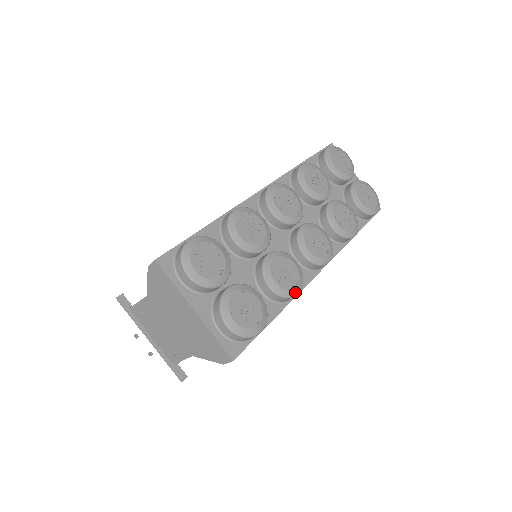
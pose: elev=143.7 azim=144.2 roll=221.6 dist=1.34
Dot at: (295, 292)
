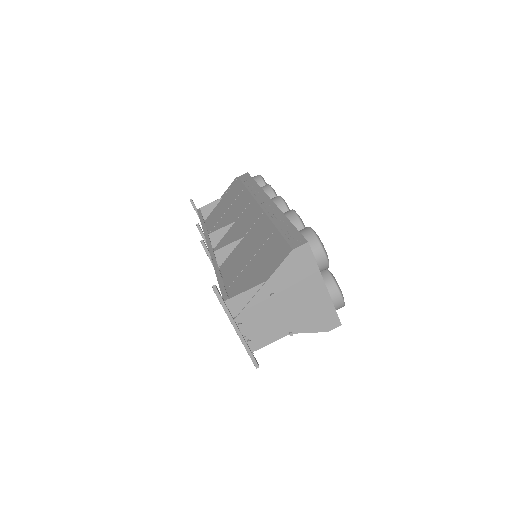
Dot at: occluded
